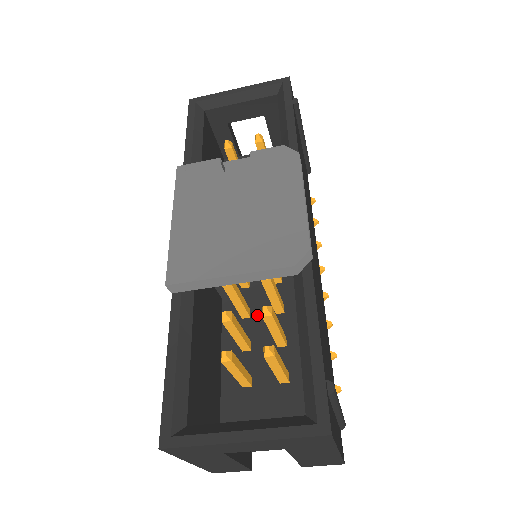
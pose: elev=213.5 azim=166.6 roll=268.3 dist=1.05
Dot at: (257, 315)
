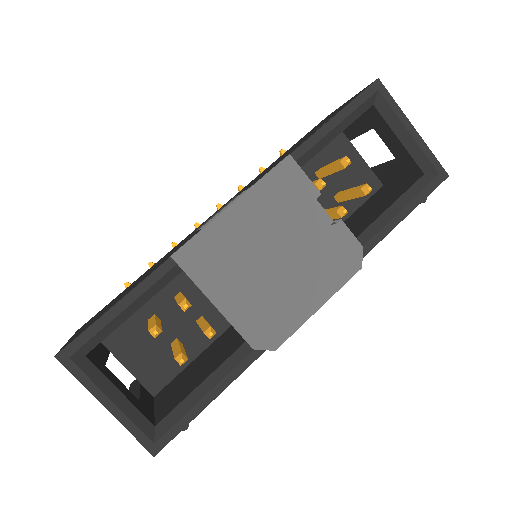
Dot at: occluded
